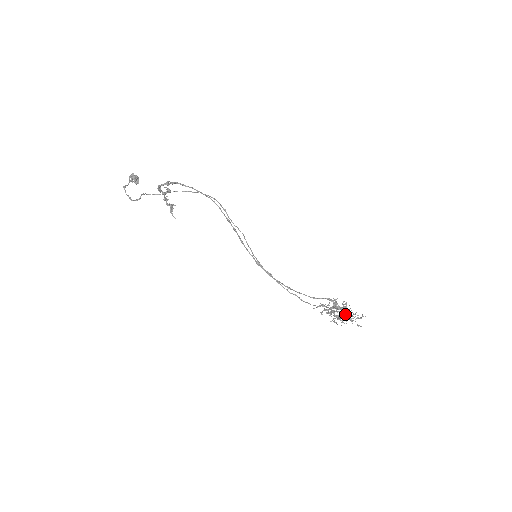
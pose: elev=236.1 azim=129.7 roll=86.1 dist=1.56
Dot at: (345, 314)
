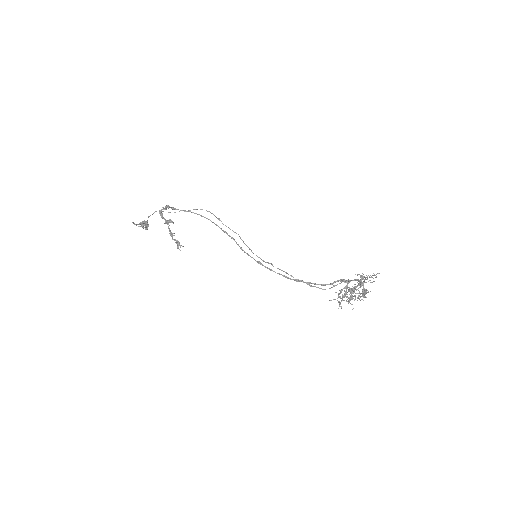
Dot at: (363, 292)
